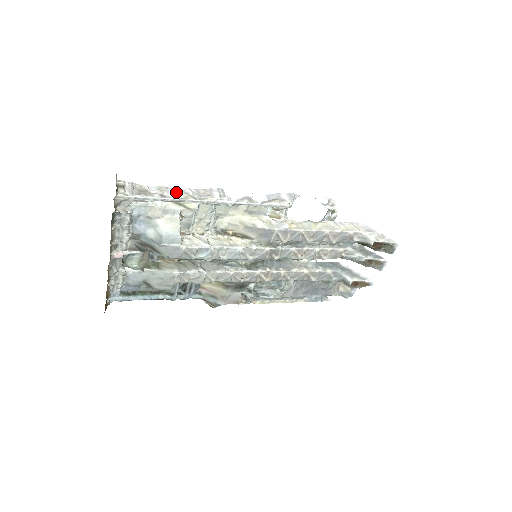
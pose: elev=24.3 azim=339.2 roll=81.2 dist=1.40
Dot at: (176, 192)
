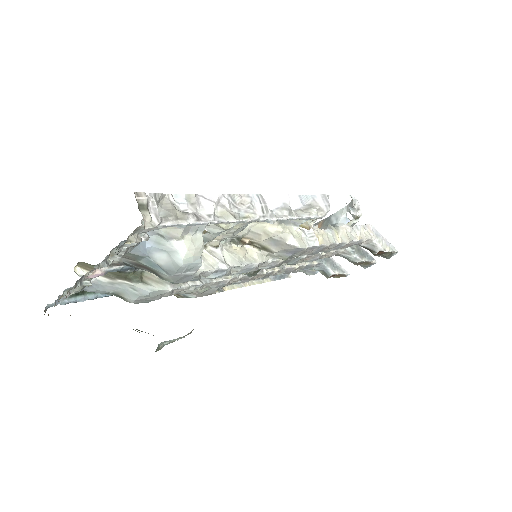
Dot at: (211, 206)
